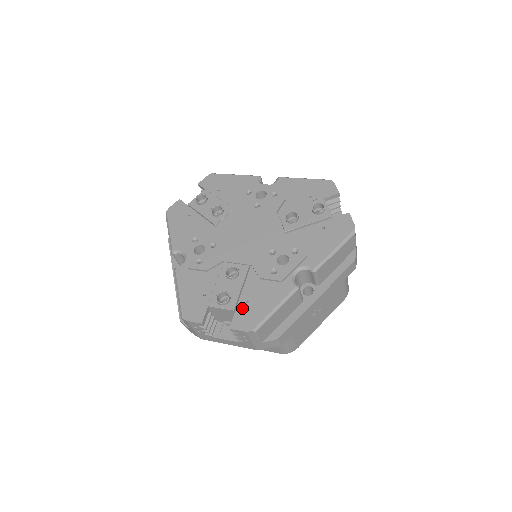
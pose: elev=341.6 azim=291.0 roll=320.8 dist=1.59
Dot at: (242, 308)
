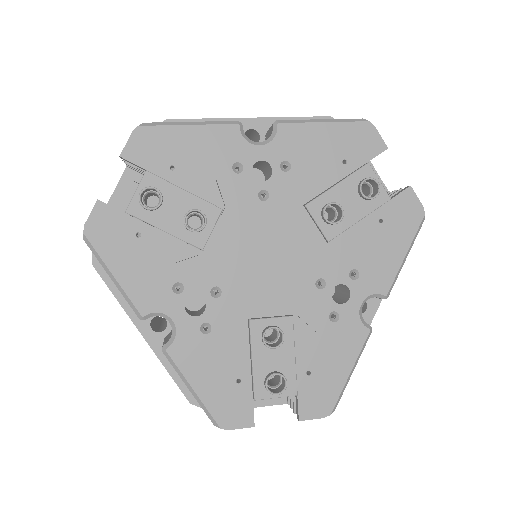
Dot at: (306, 386)
